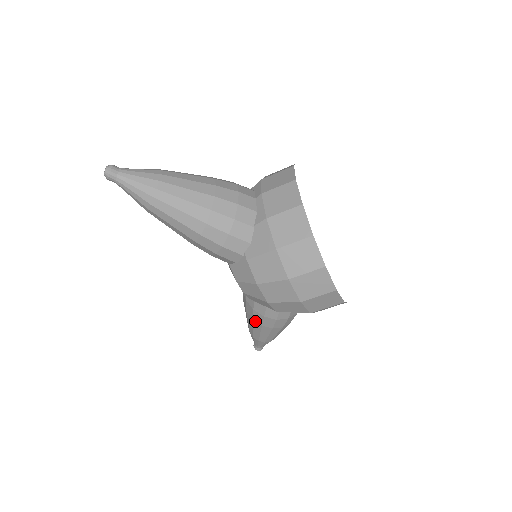
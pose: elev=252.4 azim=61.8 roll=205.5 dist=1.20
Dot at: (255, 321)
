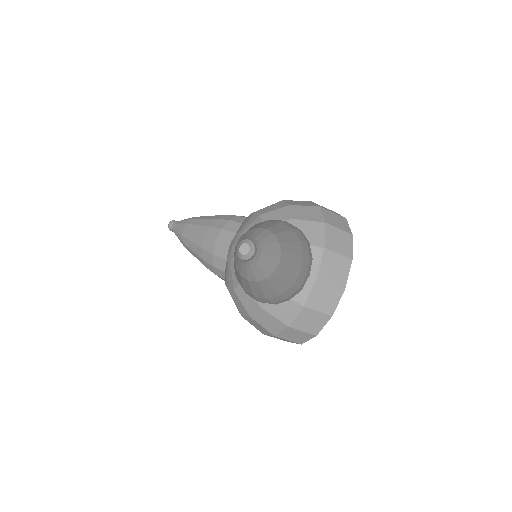
Dot at: (203, 261)
